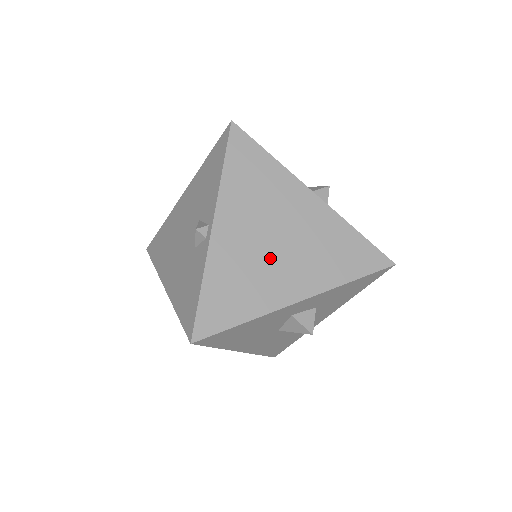
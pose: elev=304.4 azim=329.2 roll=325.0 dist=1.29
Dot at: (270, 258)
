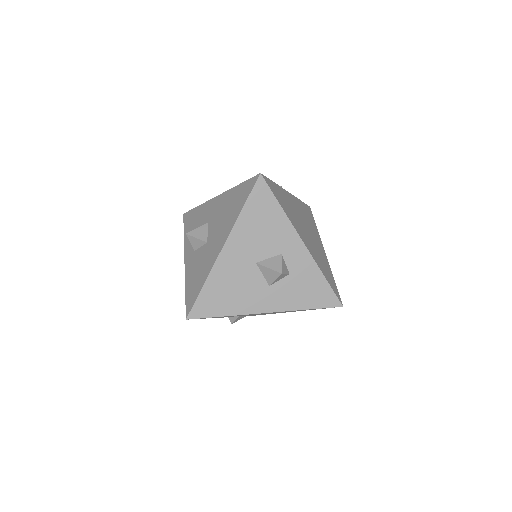
Dot at: (301, 224)
